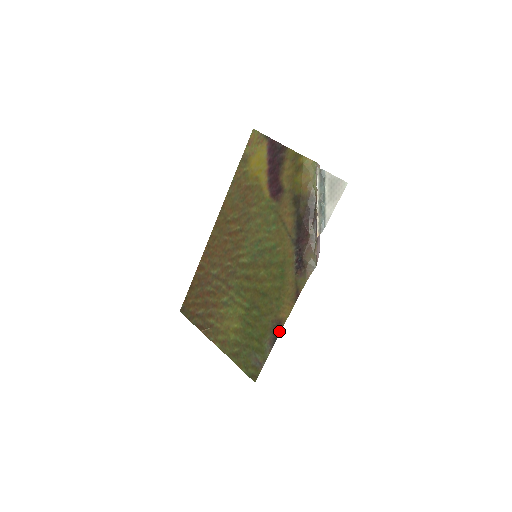
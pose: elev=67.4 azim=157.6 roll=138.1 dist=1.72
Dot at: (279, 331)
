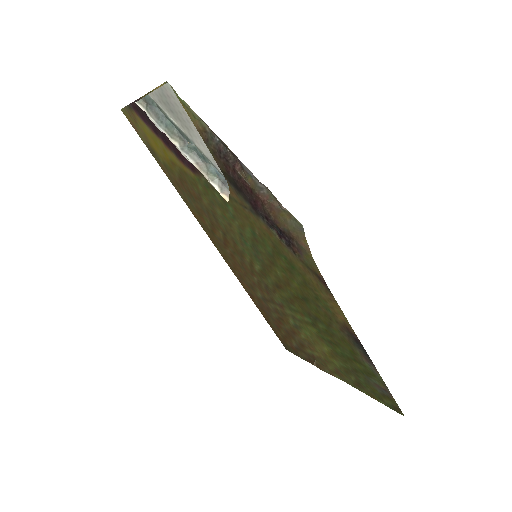
Dot at: (358, 341)
